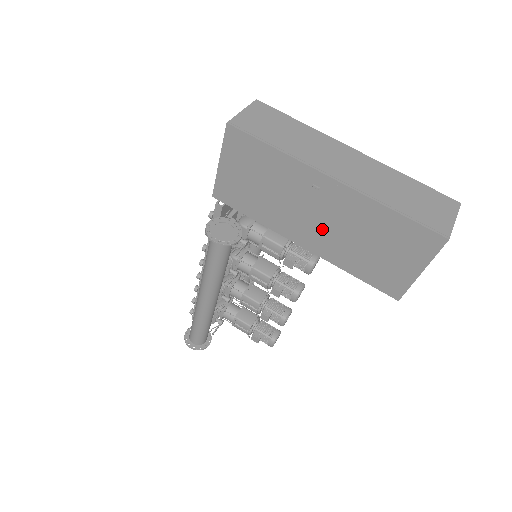
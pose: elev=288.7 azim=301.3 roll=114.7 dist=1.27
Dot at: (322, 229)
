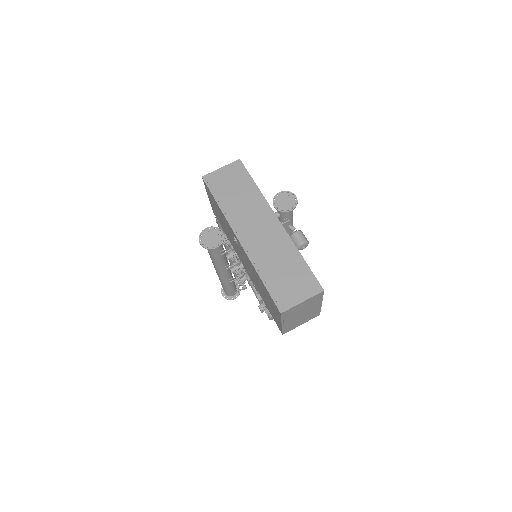
Dot at: (246, 265)
